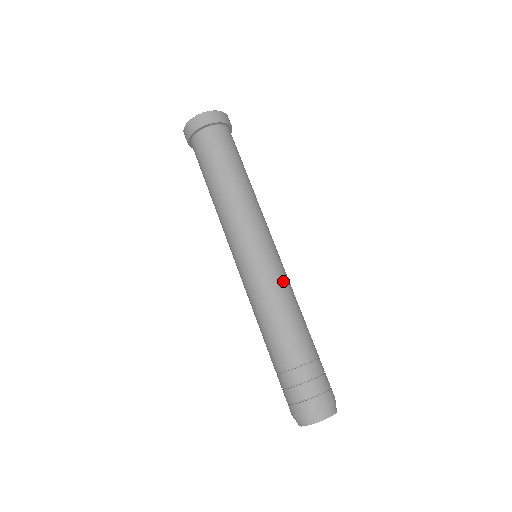
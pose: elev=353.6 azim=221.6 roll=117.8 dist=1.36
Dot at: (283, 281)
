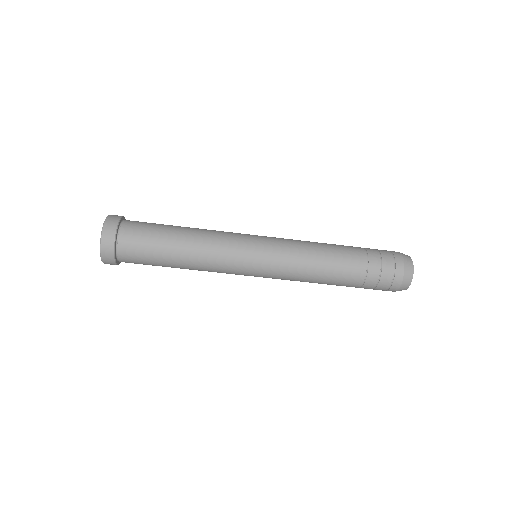
Dot at: occluded
